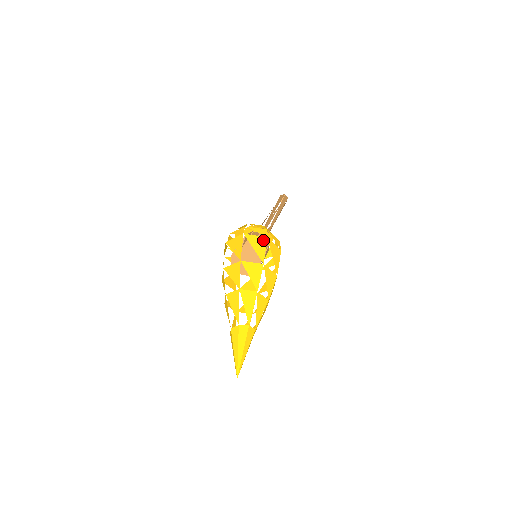
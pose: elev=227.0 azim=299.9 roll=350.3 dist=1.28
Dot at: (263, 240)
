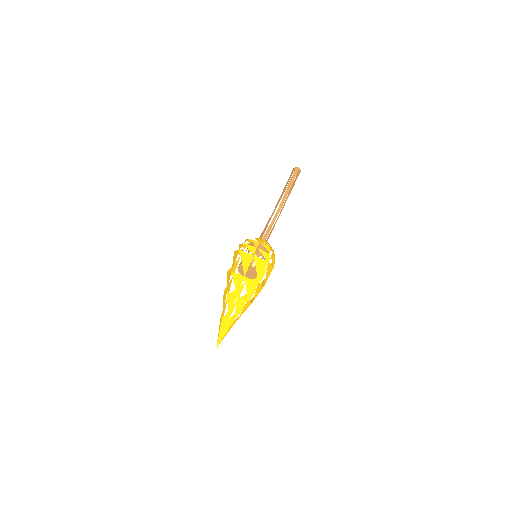
Dot at: (265, 264)
